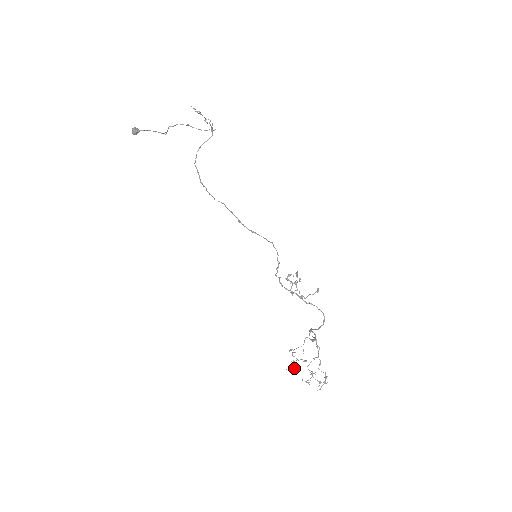
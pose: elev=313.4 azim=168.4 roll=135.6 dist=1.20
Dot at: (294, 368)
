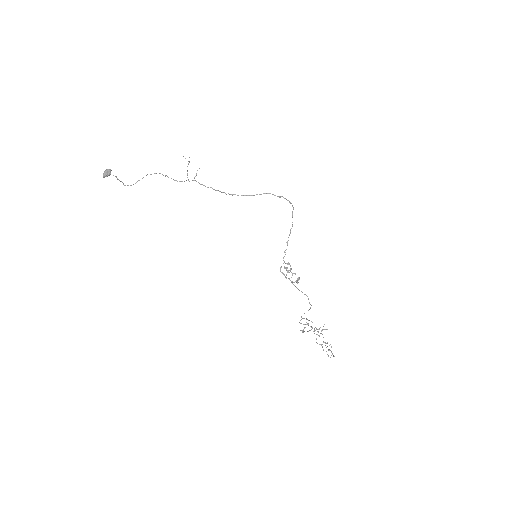
Dot at: (318, 335)
